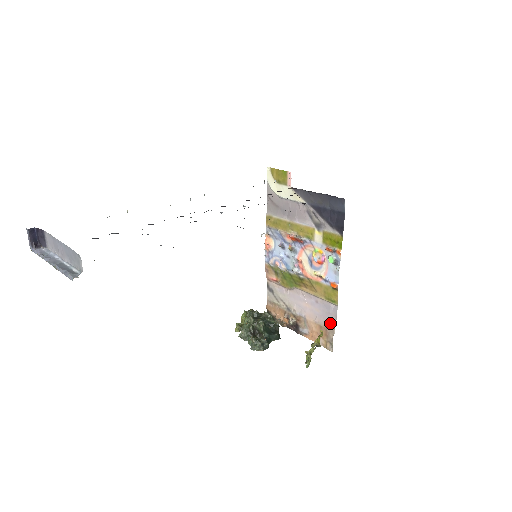
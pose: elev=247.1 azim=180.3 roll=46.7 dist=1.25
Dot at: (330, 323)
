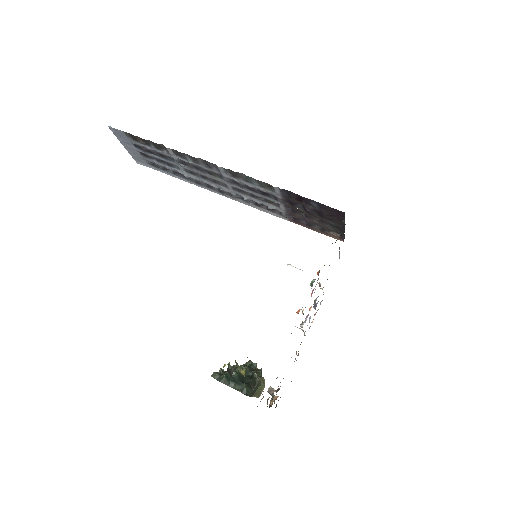
Dot at: occluded
